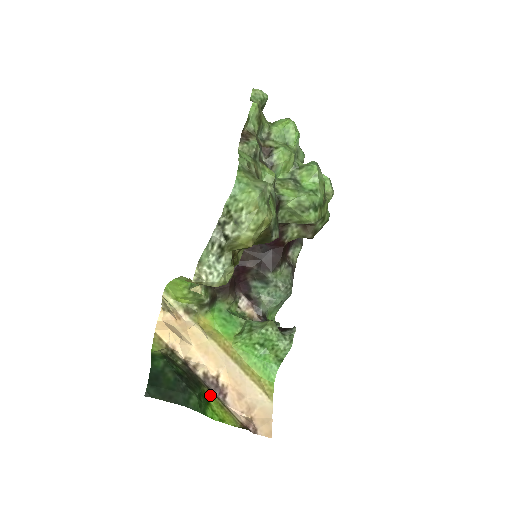
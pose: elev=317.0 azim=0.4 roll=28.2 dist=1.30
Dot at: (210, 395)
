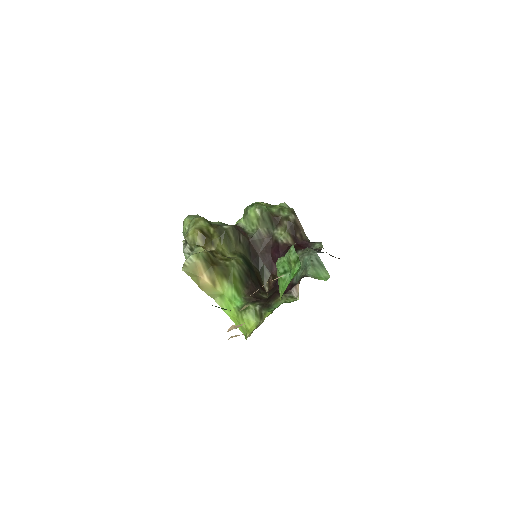
Dot at: occluded
